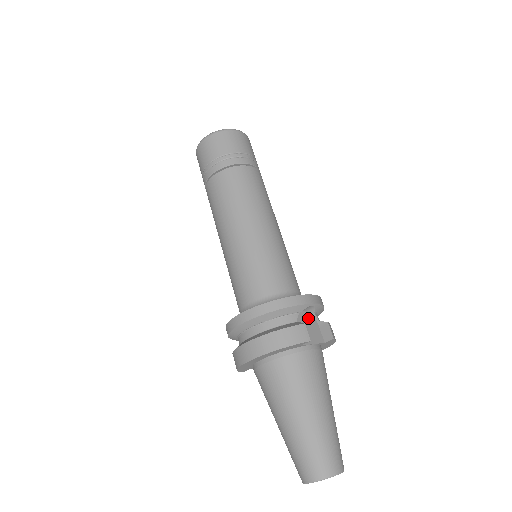
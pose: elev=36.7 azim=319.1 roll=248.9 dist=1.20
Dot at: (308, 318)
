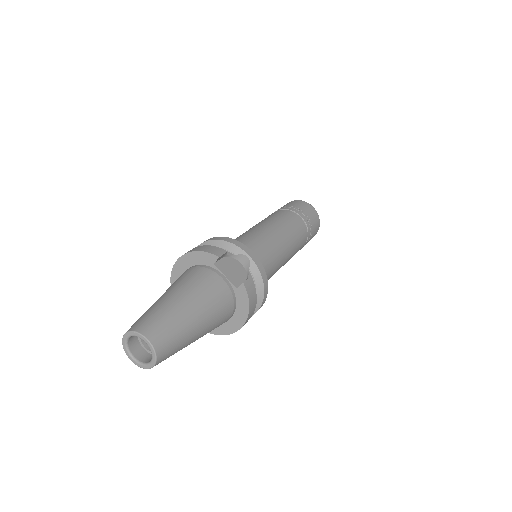
Dot at: (241, 270)
